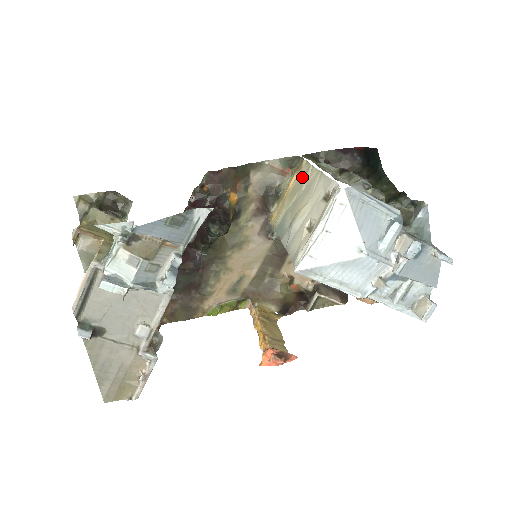
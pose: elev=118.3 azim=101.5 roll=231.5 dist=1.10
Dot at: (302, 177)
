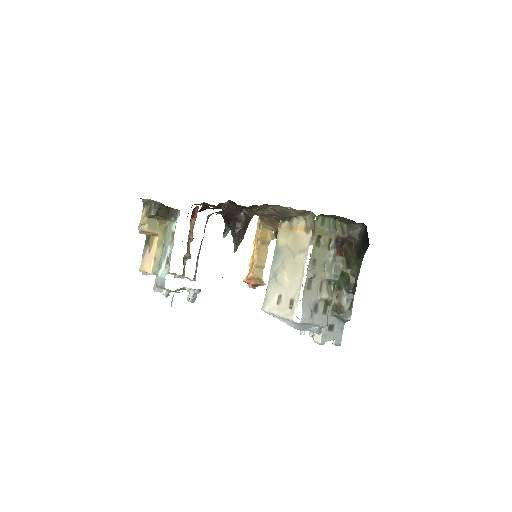
Dot at: (301, 246)
